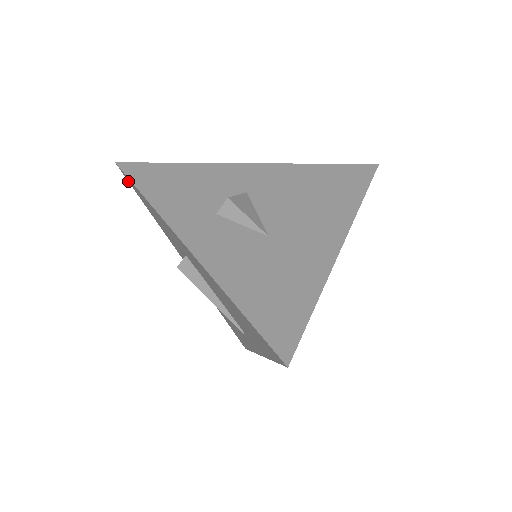
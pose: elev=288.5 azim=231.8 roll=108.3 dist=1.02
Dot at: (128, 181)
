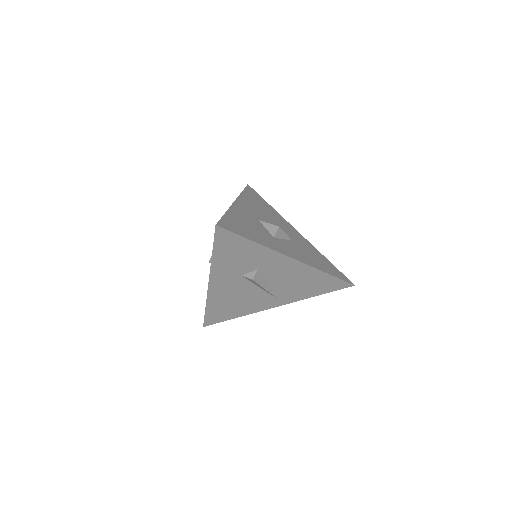
Dot at: (215, 236)
